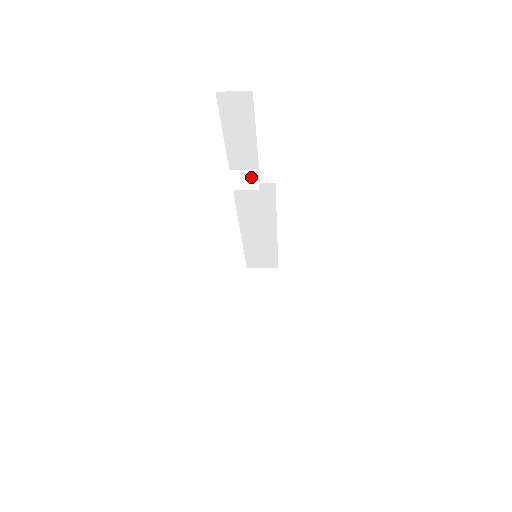
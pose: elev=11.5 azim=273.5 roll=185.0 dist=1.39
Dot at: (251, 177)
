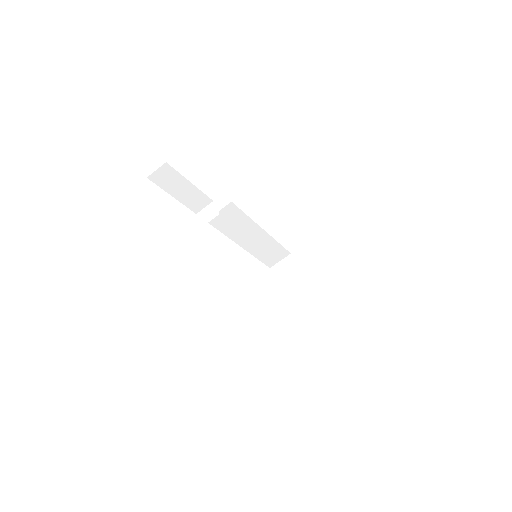
Dot at: (211, 209)
